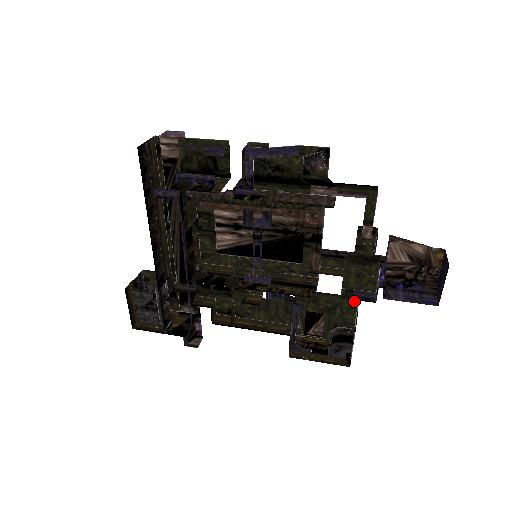
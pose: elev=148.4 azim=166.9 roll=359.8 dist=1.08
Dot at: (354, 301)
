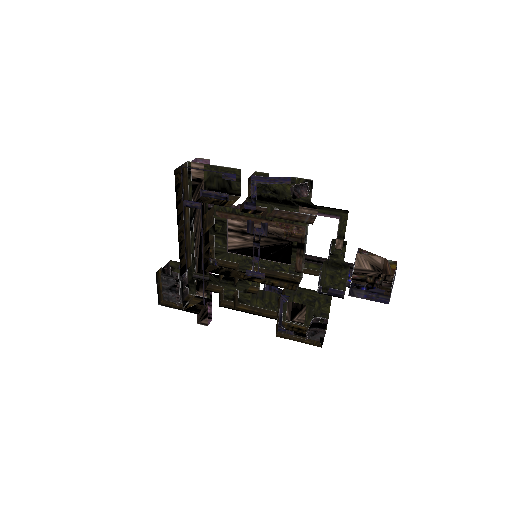
Dot at: (329, 297)
